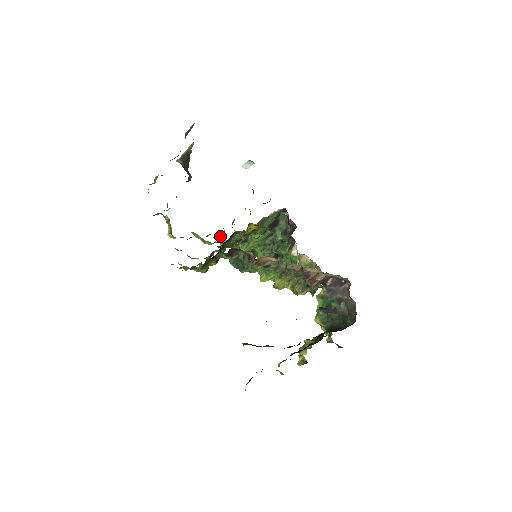
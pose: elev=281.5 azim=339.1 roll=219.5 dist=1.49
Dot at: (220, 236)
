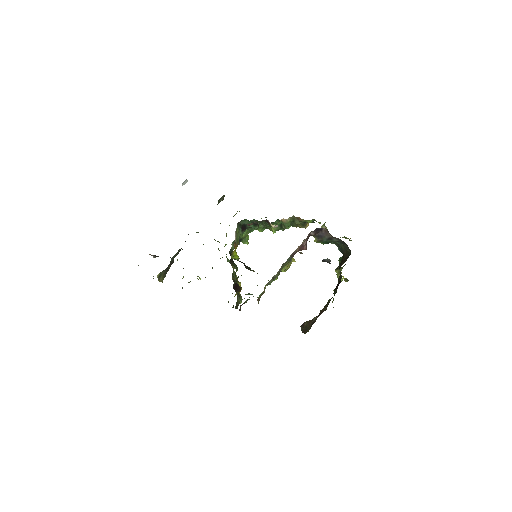
Dot at: (225, 244)
